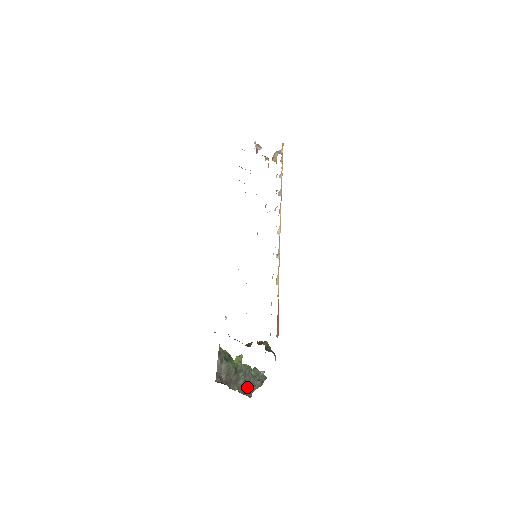
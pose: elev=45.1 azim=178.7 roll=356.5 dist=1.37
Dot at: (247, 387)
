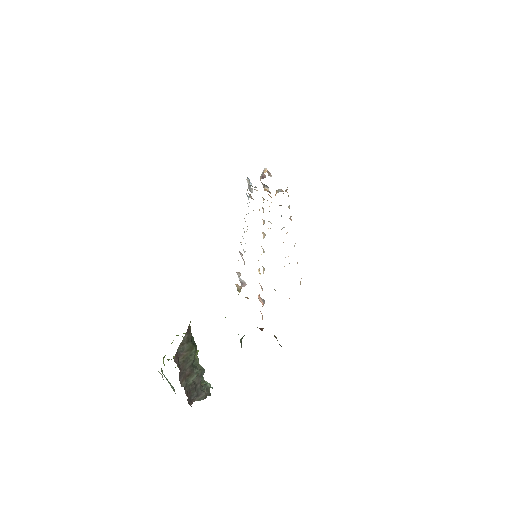
Dot at: (192, 391)
